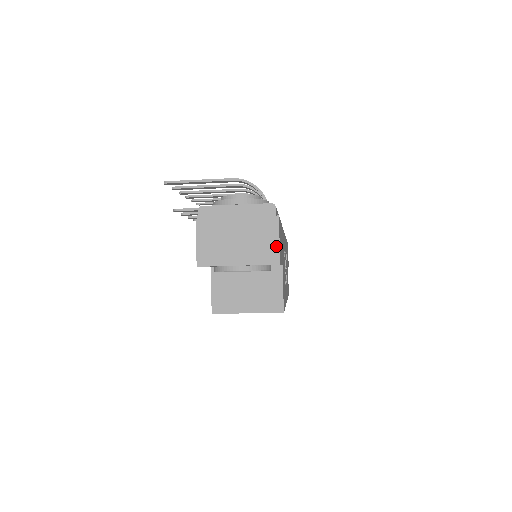
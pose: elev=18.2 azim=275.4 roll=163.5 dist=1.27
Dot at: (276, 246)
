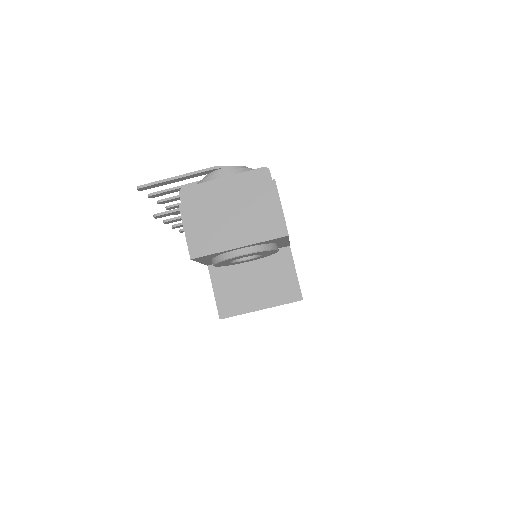
Dot at: (279, 215)
